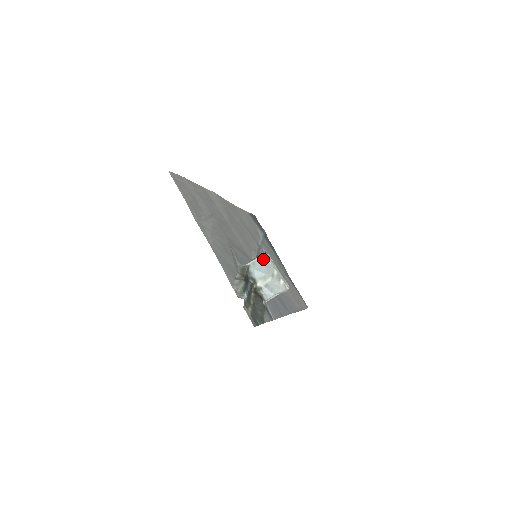
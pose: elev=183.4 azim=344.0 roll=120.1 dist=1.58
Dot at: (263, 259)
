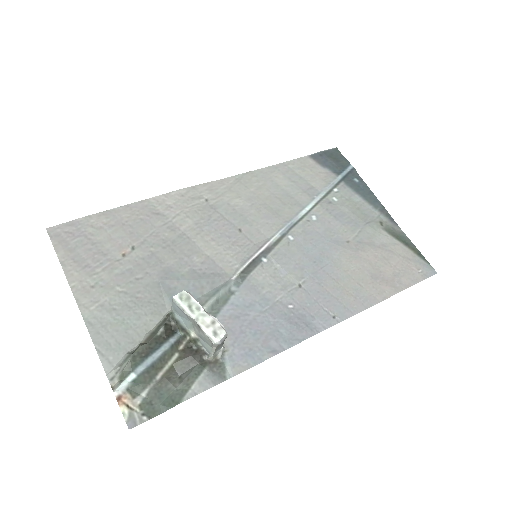
Dot at: (175, 305)
